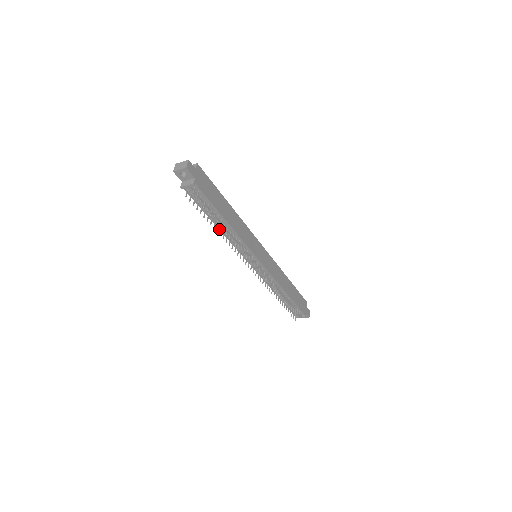
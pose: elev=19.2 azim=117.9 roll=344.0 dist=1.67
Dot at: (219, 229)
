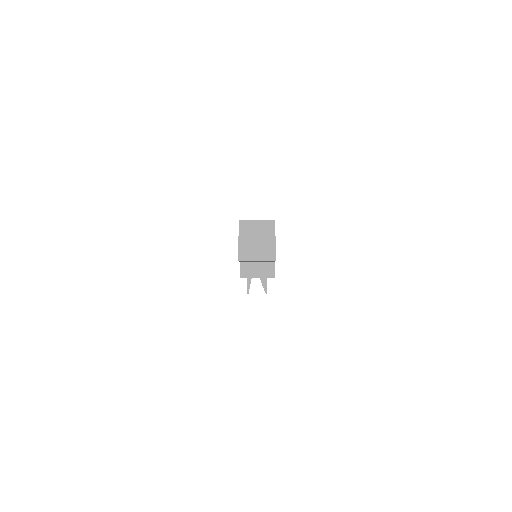
Dot at: occluded
